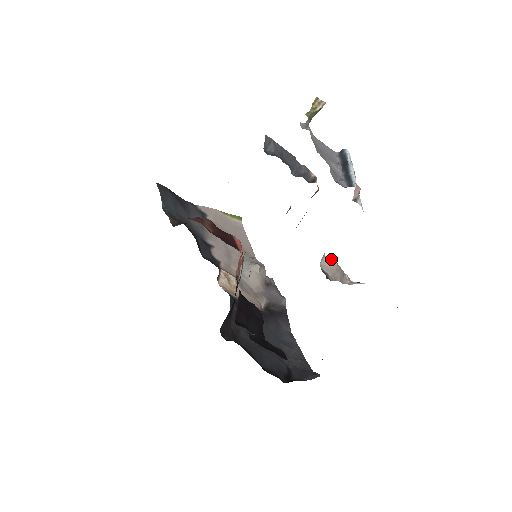
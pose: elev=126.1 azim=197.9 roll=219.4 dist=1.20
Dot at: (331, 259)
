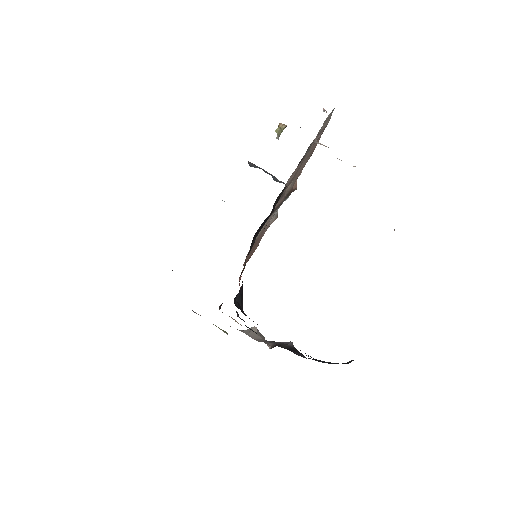
Dot at: (322, 144)
